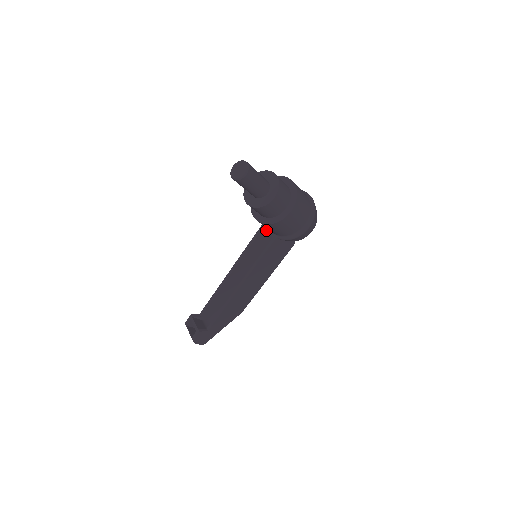
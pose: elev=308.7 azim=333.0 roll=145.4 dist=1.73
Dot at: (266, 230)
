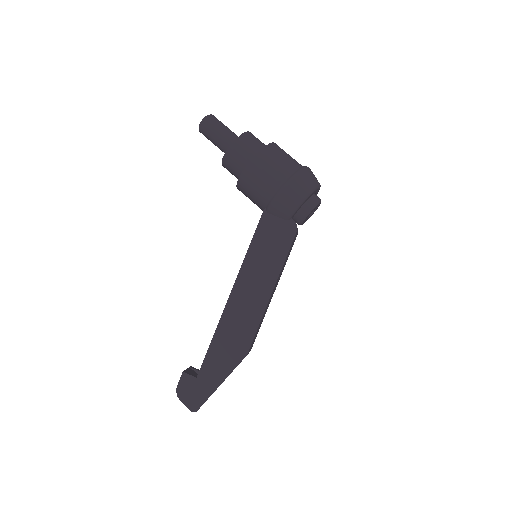
Dot at: occluded
